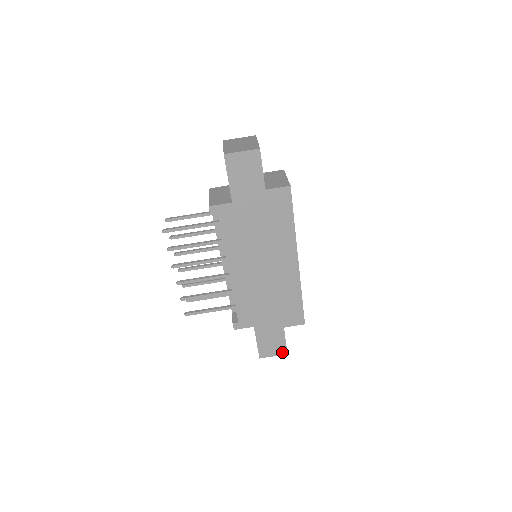
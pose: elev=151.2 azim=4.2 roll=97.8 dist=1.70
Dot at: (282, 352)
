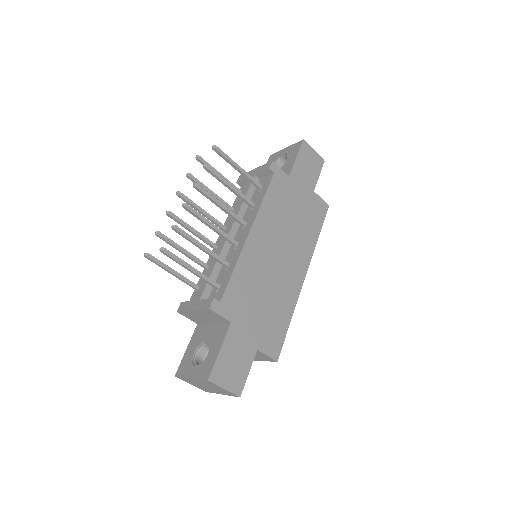
Dot at: (236, 389)
